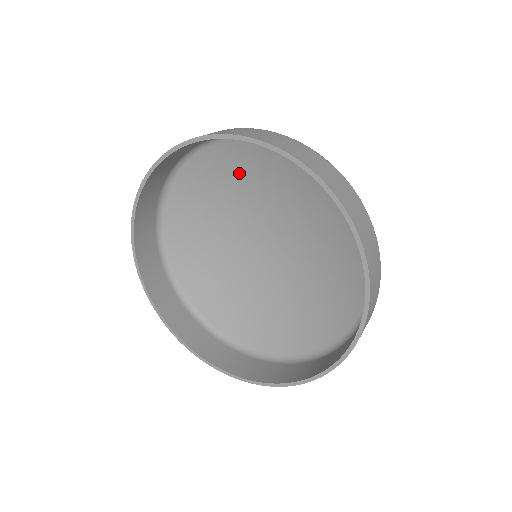
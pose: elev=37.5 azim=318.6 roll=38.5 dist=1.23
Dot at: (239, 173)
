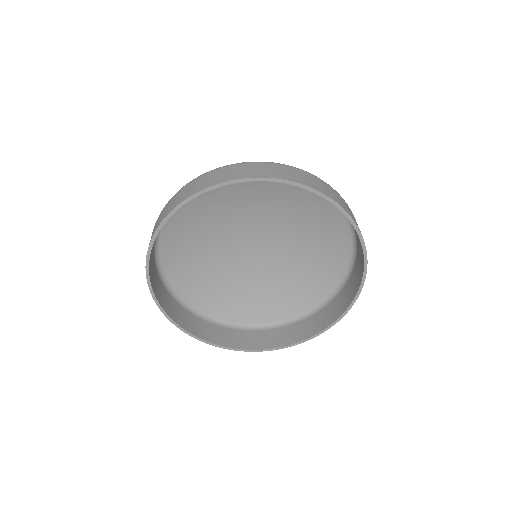
Dot at: (191, 232)
